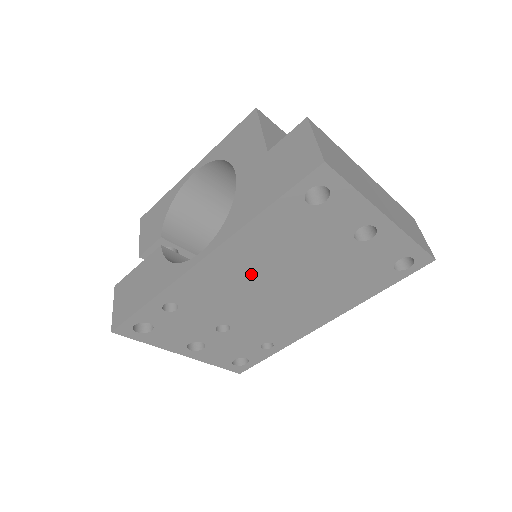
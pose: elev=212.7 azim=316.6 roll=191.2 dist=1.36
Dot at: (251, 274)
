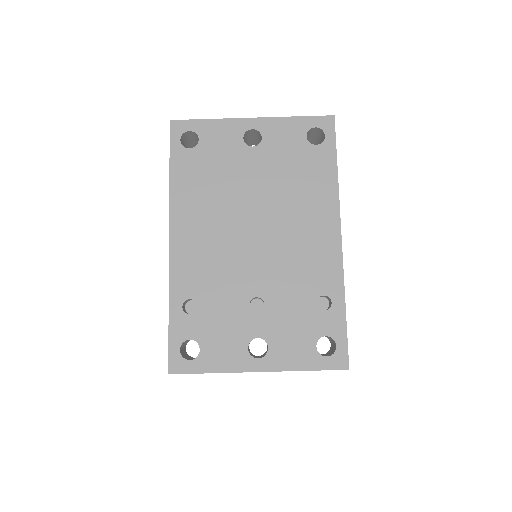
Dot at: (216, 228)
